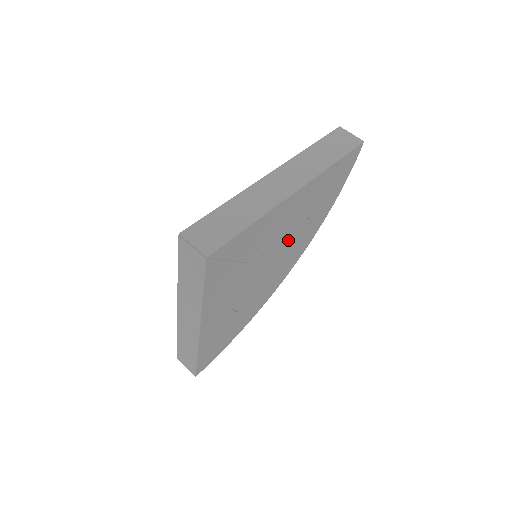
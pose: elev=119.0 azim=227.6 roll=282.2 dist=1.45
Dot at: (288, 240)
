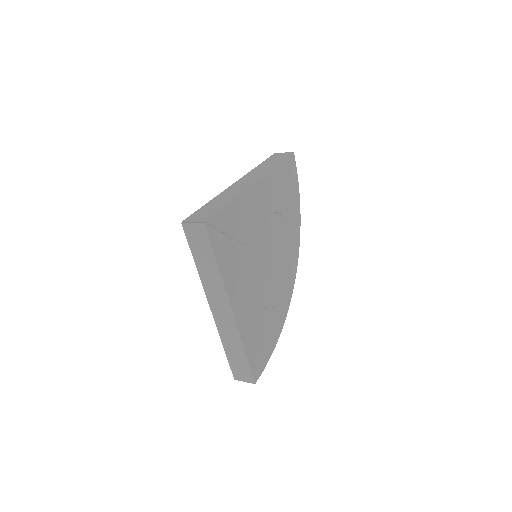
Dot at: (274, 235)
